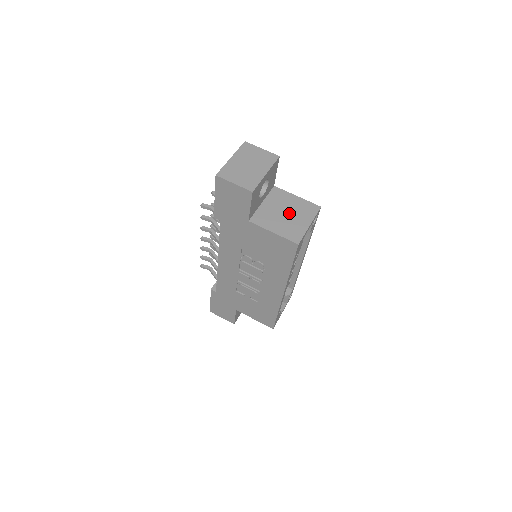
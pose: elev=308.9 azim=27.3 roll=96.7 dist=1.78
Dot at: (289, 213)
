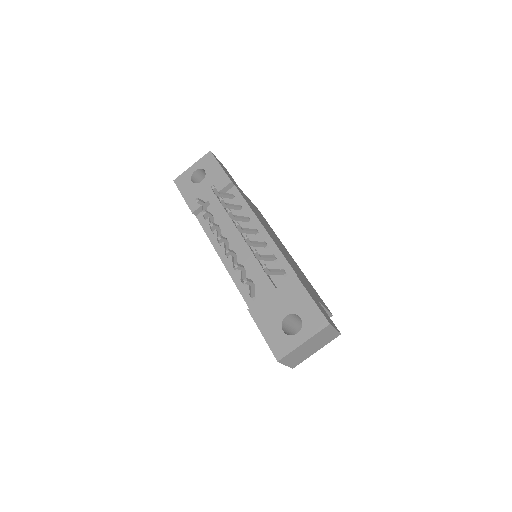
Dot at: occluded
